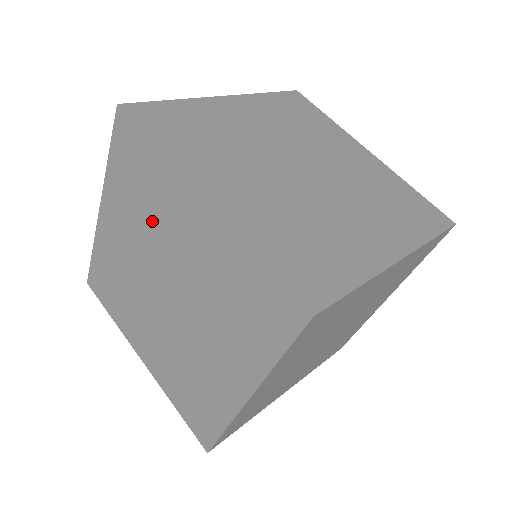
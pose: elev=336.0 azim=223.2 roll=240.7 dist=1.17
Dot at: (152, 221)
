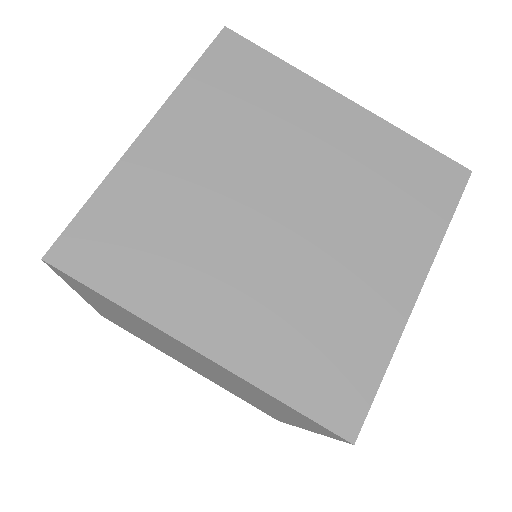
Dot at: (266, 128)
